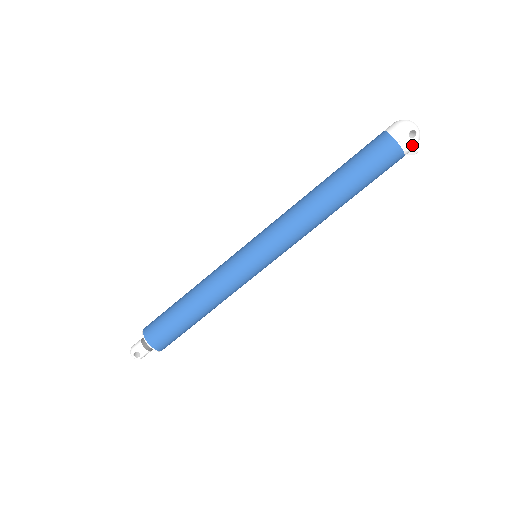
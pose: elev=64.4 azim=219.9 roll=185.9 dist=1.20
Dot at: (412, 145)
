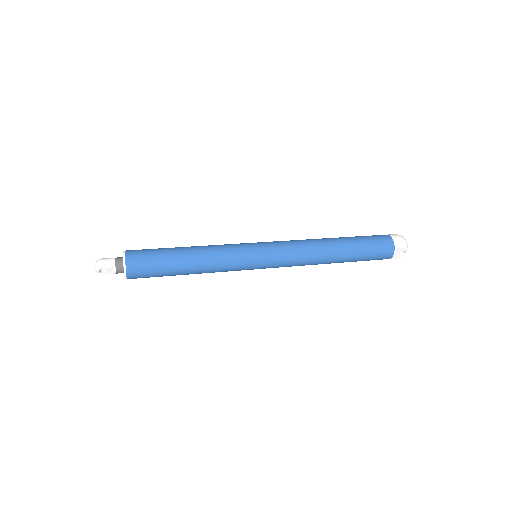
Dot at: (396, 257)
